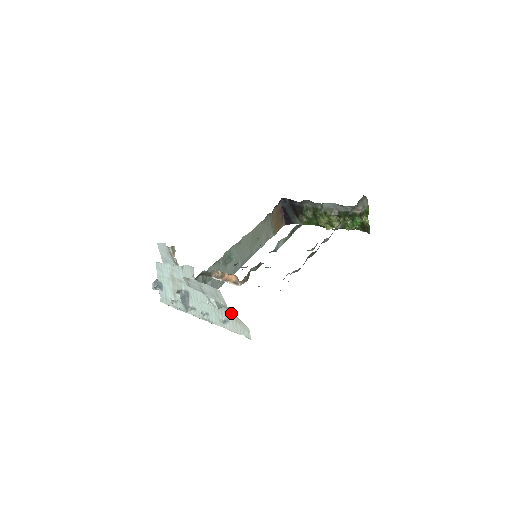
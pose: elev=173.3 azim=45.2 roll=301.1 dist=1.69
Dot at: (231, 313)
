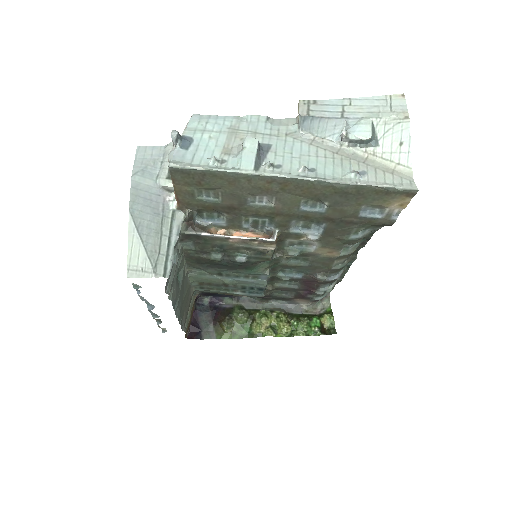
Dot at: (375, 161)
